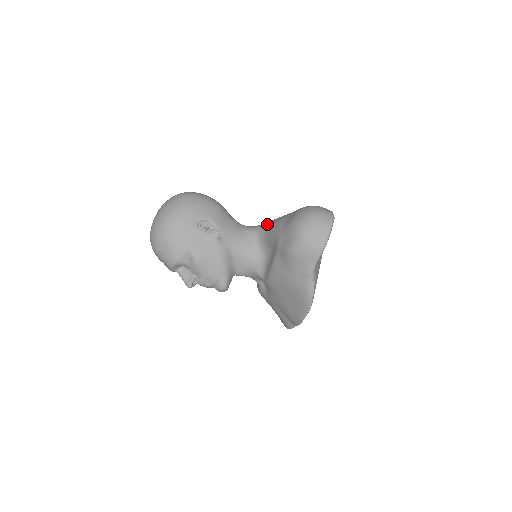
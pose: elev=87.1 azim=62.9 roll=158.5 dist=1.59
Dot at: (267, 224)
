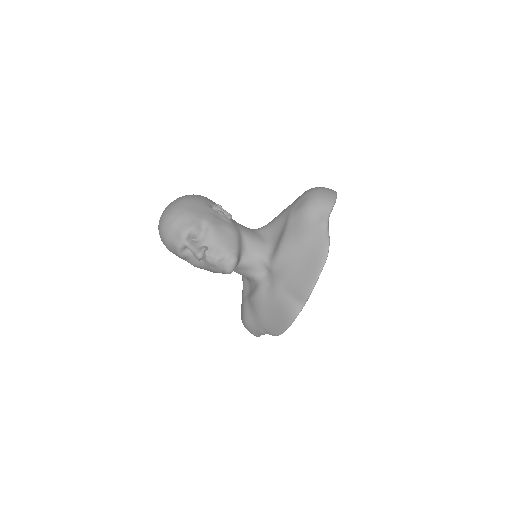
Dot at: occluded
